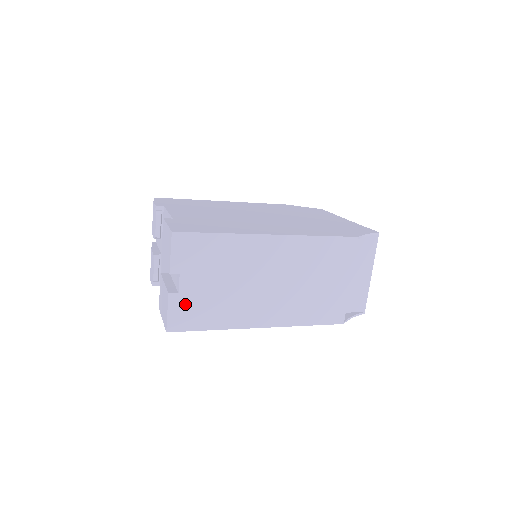
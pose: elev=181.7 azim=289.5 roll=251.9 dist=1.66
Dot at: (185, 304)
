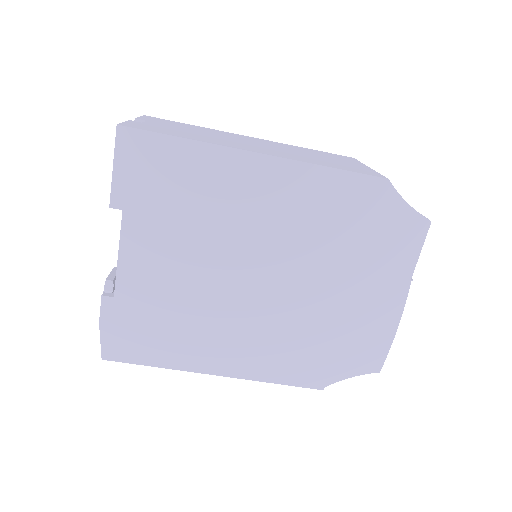
Dot at: (148, 126)
